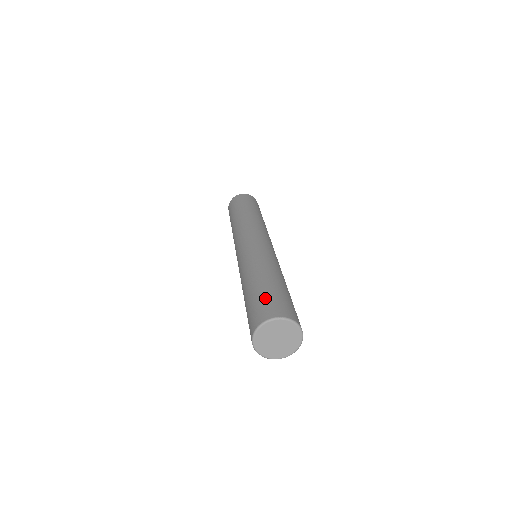
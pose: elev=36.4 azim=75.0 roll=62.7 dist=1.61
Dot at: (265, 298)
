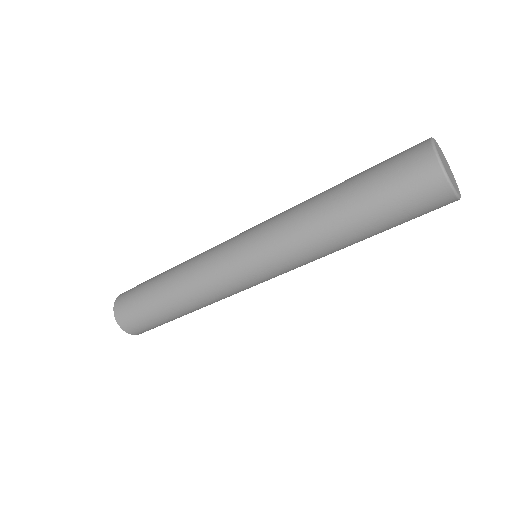
Dot at: occluded
